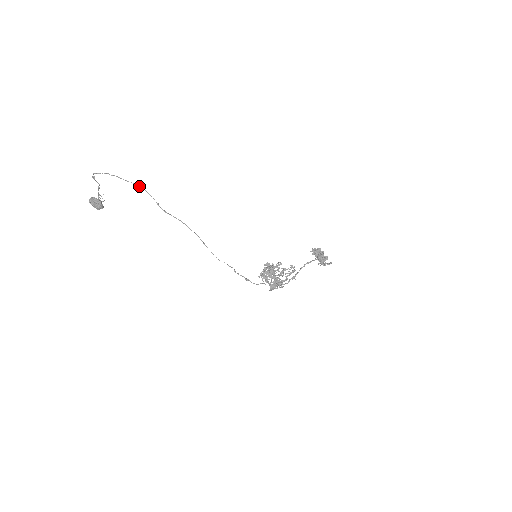
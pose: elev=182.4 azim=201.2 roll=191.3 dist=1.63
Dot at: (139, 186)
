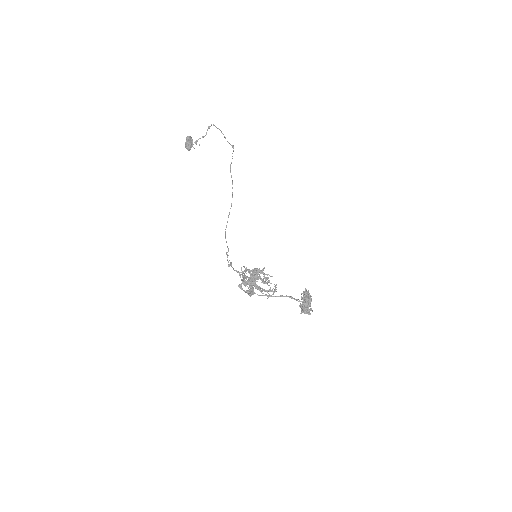
Dot at: (233, 146)
